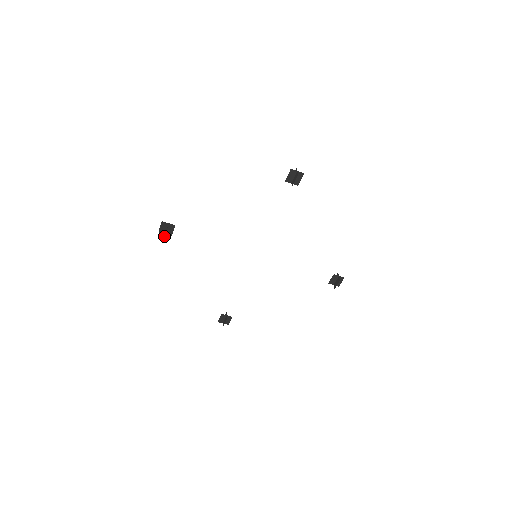
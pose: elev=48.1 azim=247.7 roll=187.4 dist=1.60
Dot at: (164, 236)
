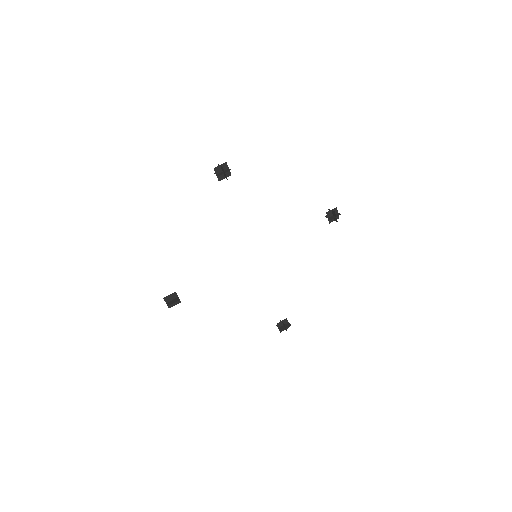
Dot at: (218, 175)
